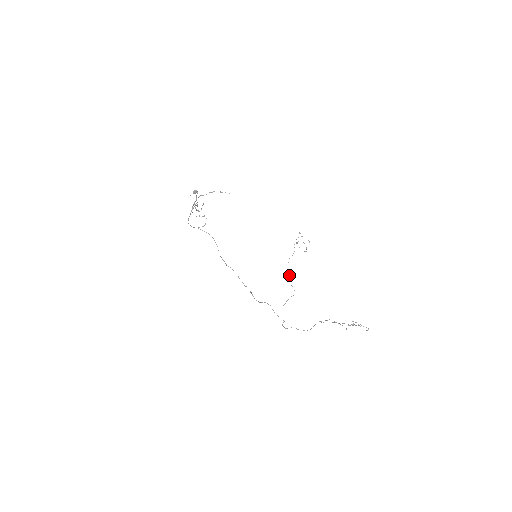
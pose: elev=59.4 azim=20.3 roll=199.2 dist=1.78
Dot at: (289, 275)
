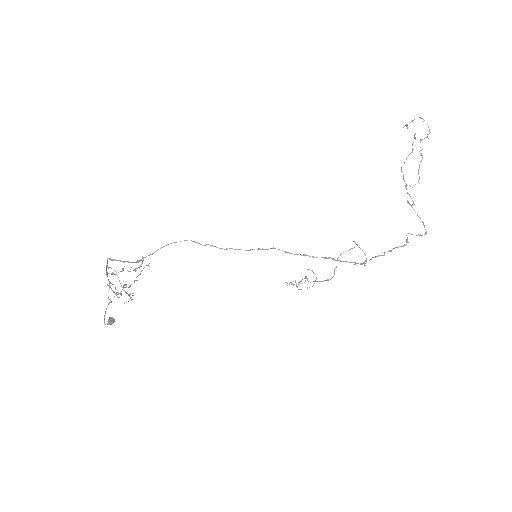
Dot at: (331, 278)
